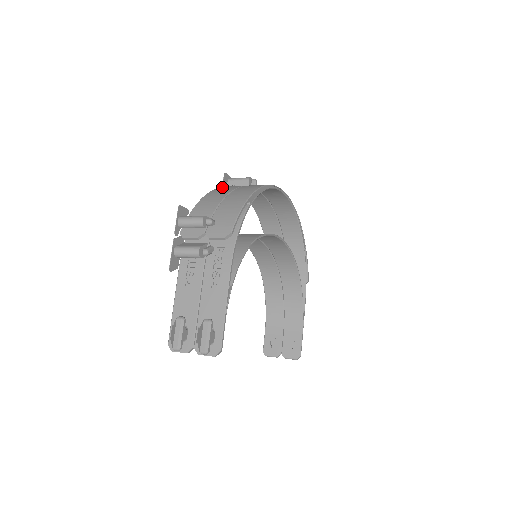
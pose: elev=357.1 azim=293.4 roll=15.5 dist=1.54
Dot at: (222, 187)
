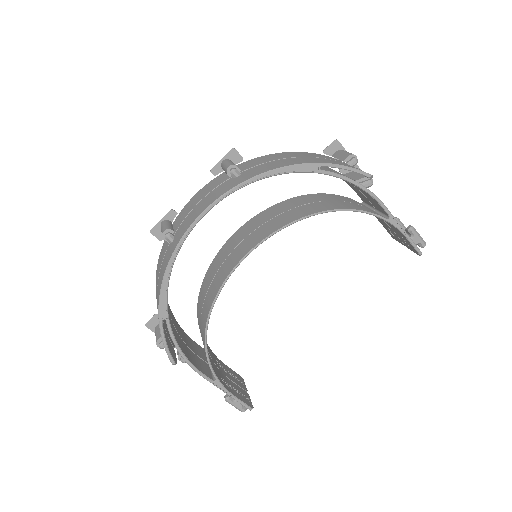
Dot at: (160, 255)
